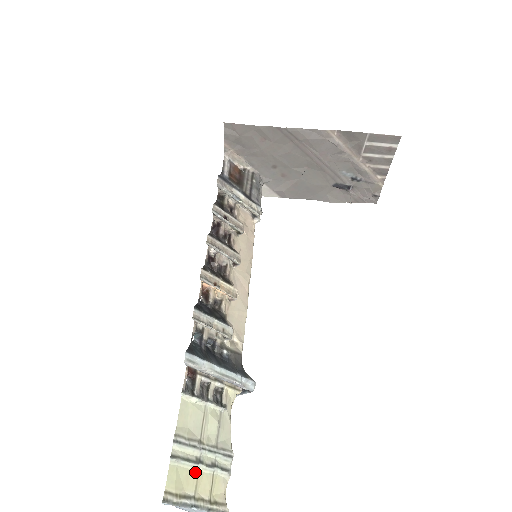
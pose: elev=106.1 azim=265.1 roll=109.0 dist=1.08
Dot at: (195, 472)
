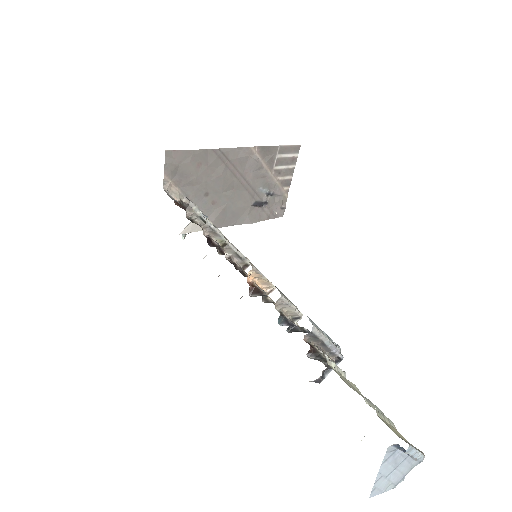
Dot at: (387, 423)
